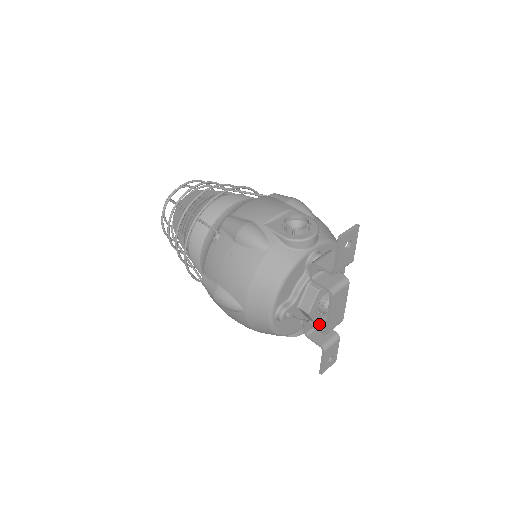
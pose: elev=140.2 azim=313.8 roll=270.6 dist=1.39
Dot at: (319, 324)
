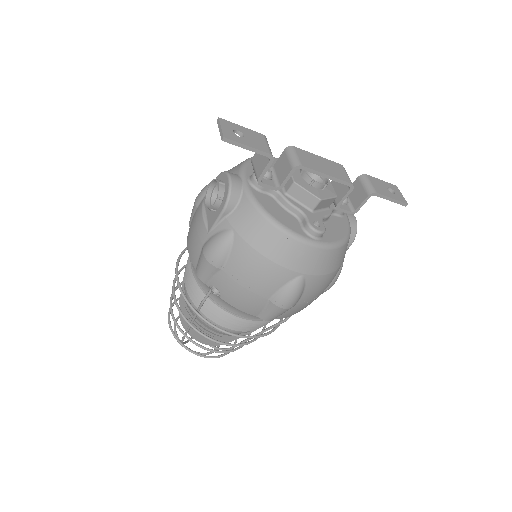
Dot at: (341, 193)
